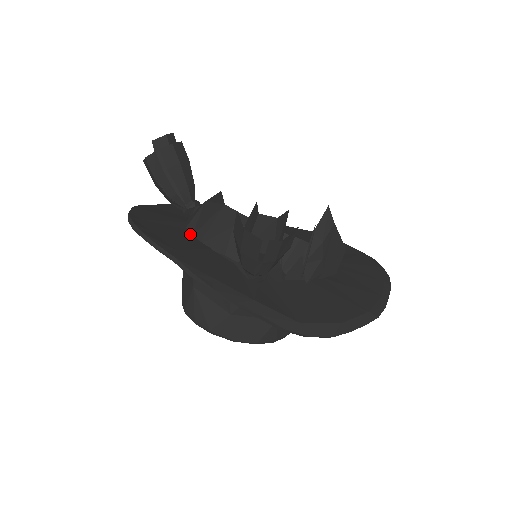
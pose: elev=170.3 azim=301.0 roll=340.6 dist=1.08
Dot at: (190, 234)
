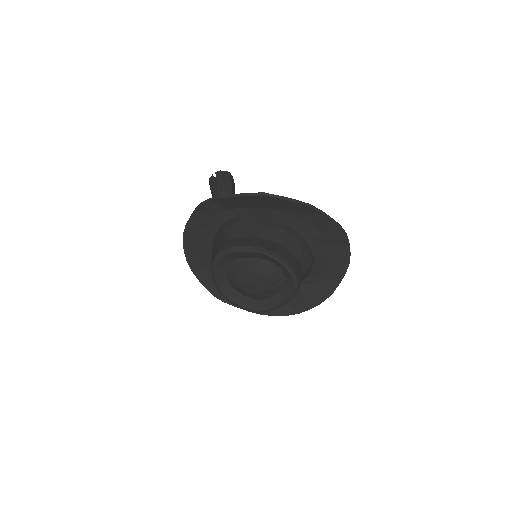
Dot at: (212, 246)
